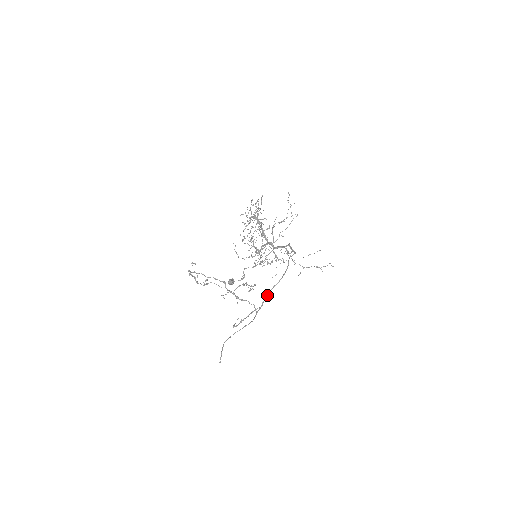
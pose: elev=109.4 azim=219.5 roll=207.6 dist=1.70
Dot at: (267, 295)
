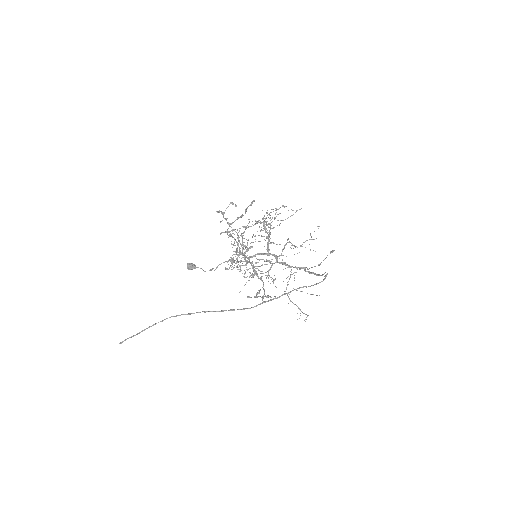
Dot at: (293, 290)
